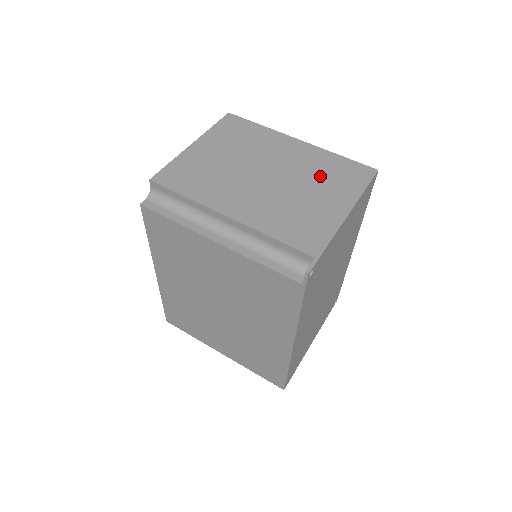
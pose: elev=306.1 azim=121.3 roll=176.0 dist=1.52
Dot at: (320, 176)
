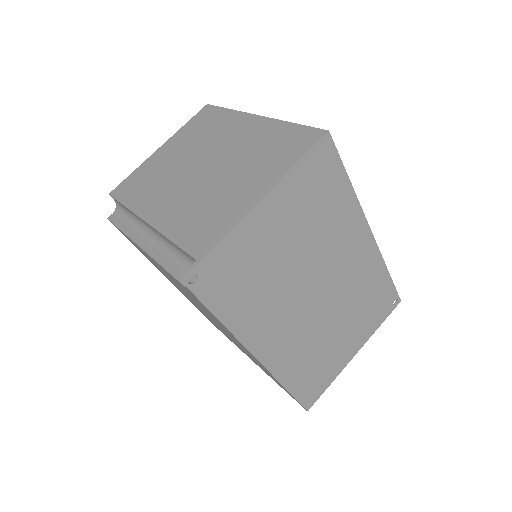
Dot at: (255, 156)
